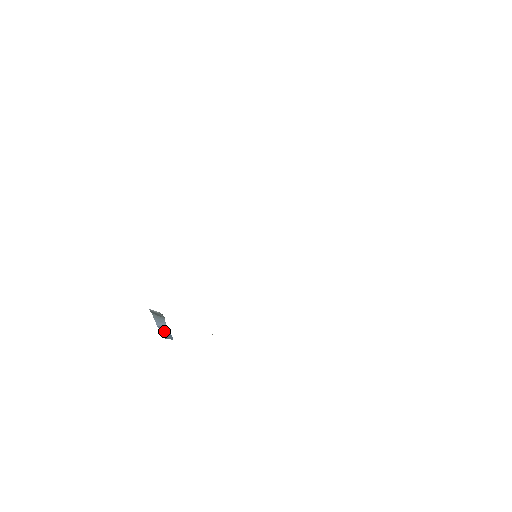
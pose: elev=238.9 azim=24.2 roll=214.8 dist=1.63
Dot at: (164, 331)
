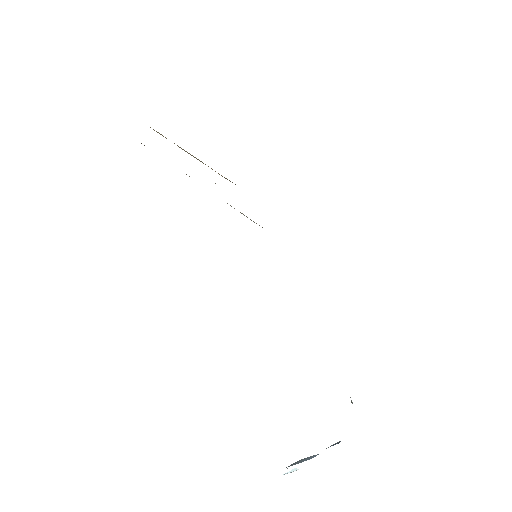
Dot at: occluded
